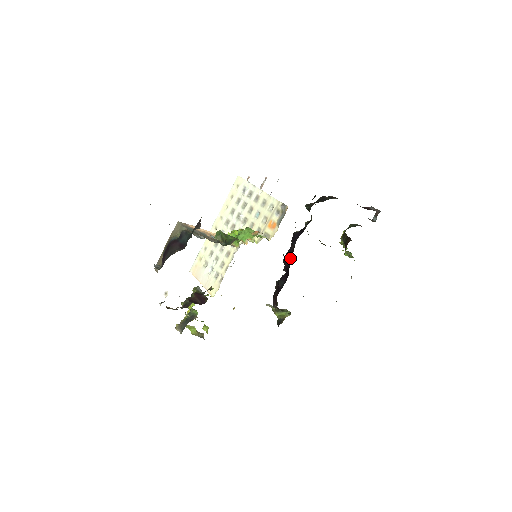
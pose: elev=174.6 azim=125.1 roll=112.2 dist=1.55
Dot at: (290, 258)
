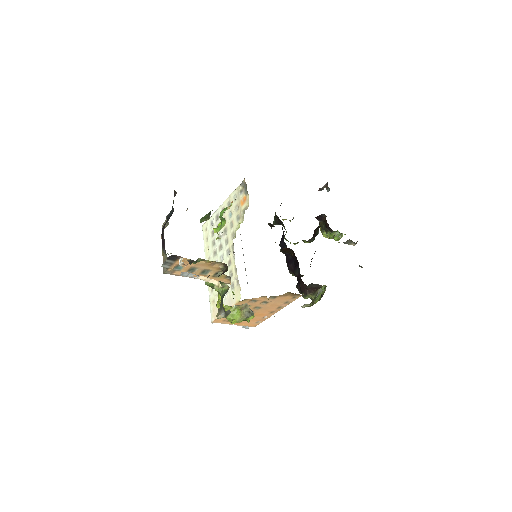
Dot at: (291, 258)
